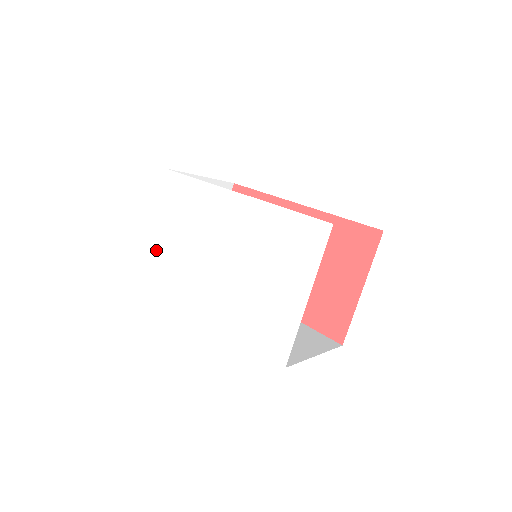
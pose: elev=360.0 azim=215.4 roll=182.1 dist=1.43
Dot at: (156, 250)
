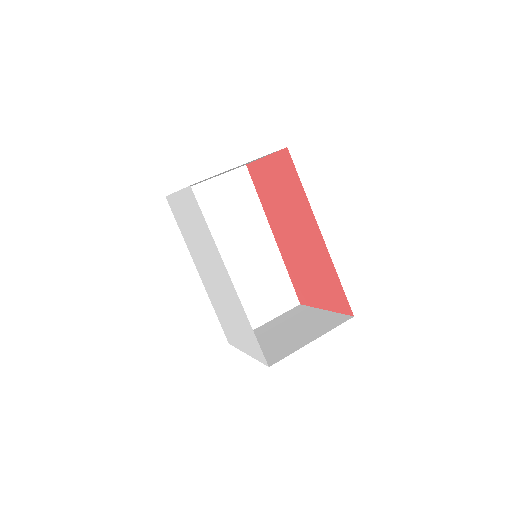
Dot at: (178, 209)
